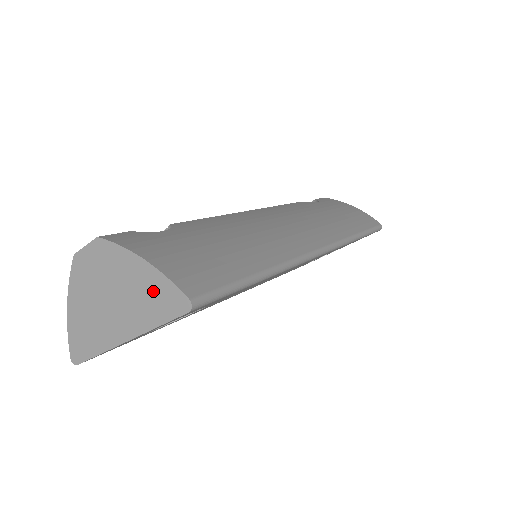
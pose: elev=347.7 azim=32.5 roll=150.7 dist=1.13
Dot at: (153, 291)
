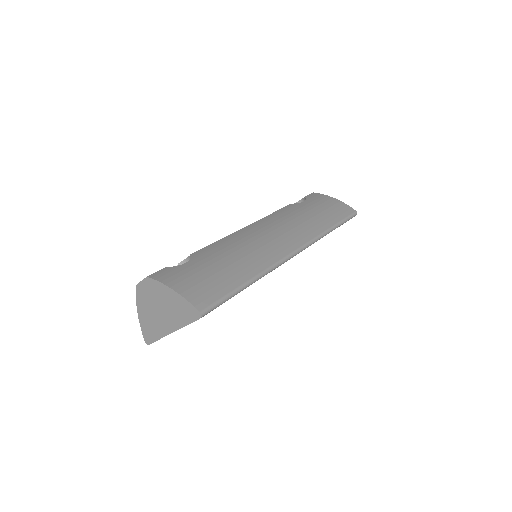
Dot at: (181, 307)
